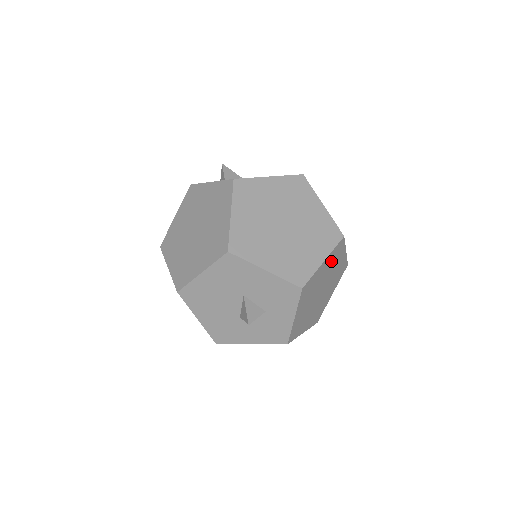
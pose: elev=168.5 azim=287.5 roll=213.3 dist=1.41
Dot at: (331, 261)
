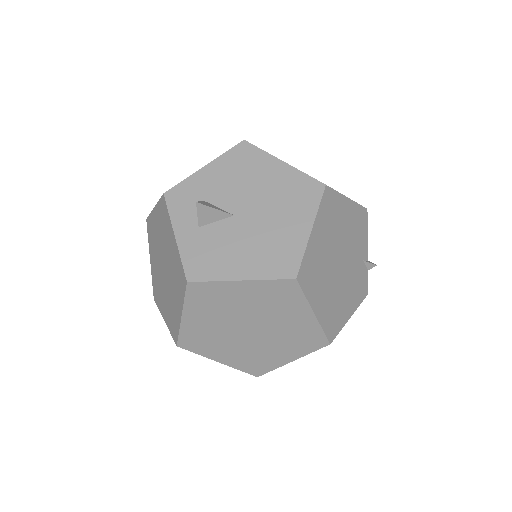
Dot at: occluded
